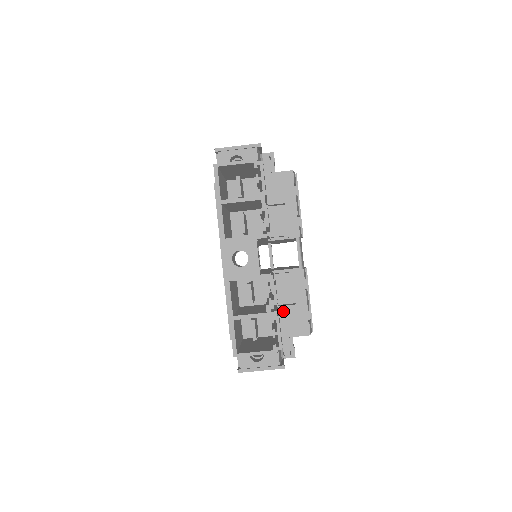
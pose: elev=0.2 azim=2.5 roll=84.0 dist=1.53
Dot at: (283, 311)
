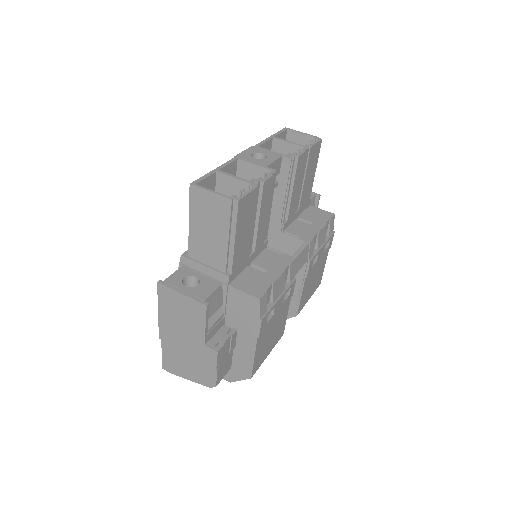
Dot at: (249, 270)
